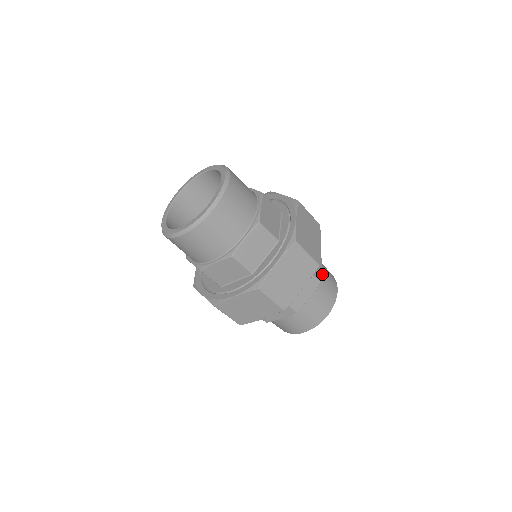
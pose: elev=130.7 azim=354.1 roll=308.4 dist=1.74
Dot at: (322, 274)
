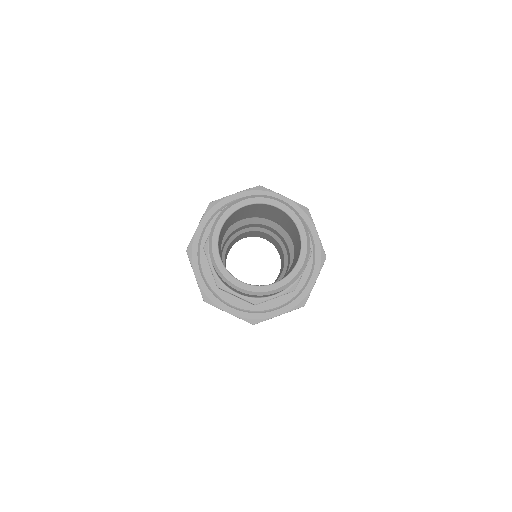
Dot at: occluded
